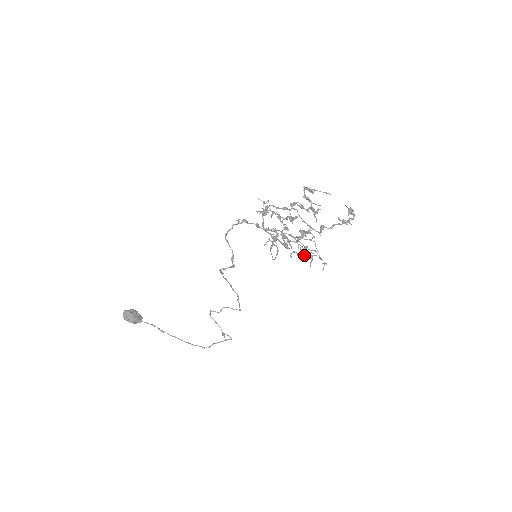
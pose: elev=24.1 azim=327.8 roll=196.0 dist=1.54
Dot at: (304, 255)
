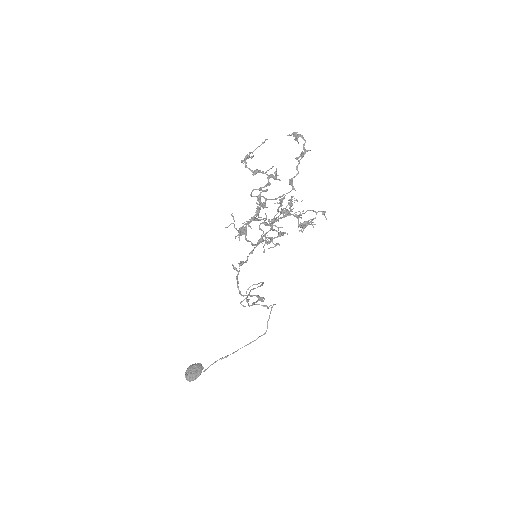
Dot at: (304, 227)
